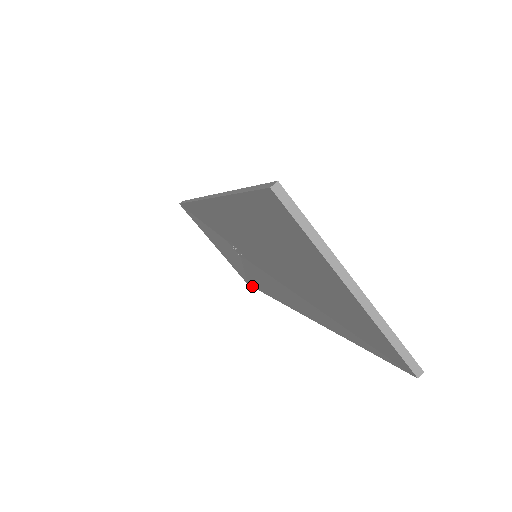
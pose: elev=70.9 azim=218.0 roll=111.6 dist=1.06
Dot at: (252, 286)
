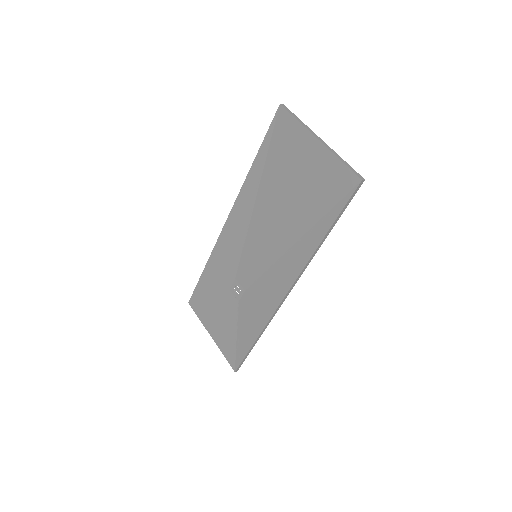
Dot at: (240, 362)
